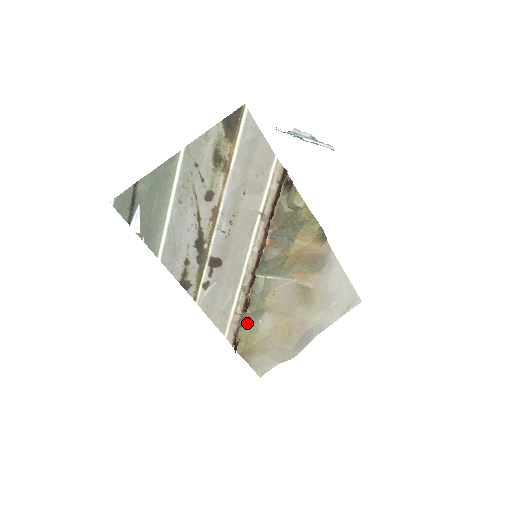
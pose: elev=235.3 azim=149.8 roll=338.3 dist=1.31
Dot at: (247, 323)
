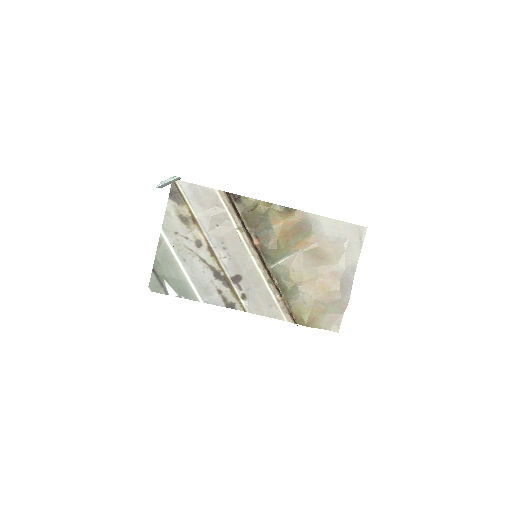
Dot at: (292, 302)
